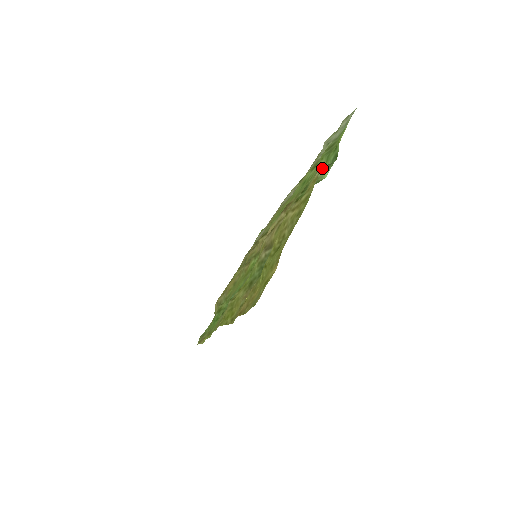
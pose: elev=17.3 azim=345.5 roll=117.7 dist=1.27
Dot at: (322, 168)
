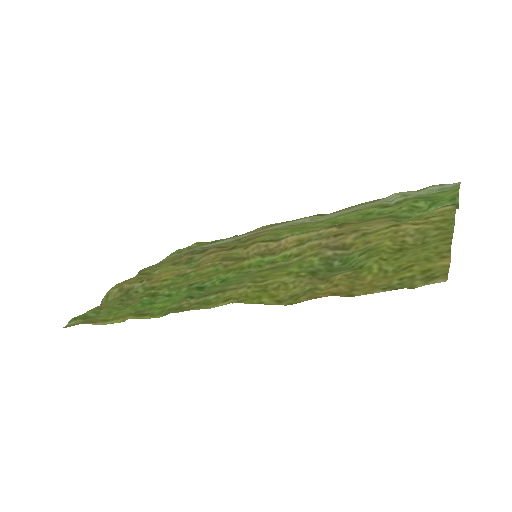
Dot at: (449, 206)
